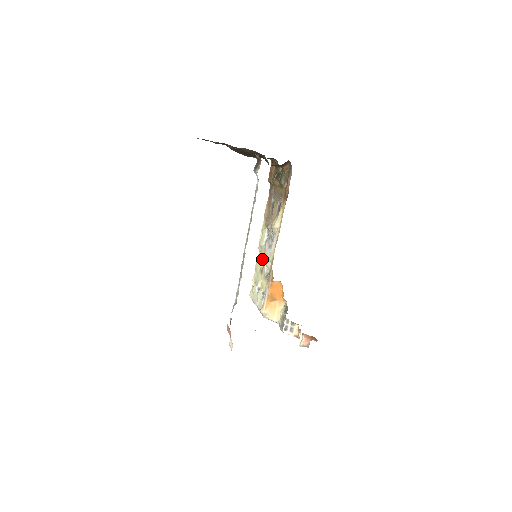
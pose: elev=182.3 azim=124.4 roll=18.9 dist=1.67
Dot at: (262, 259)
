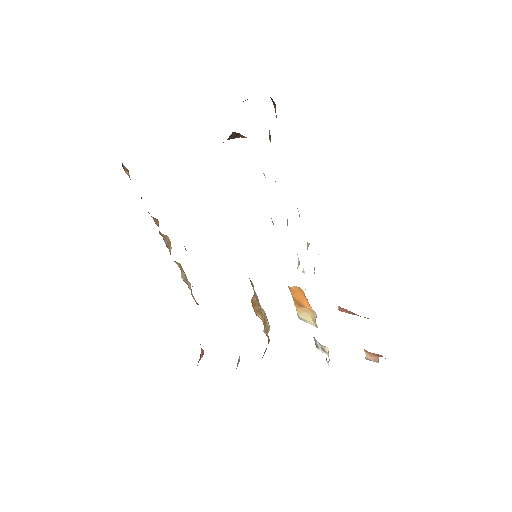
Dot at: occluded
